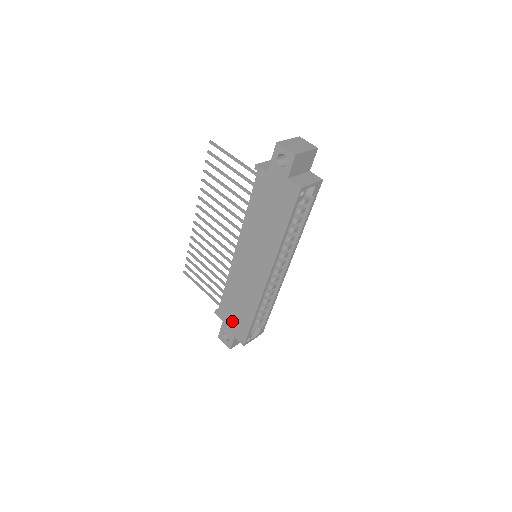
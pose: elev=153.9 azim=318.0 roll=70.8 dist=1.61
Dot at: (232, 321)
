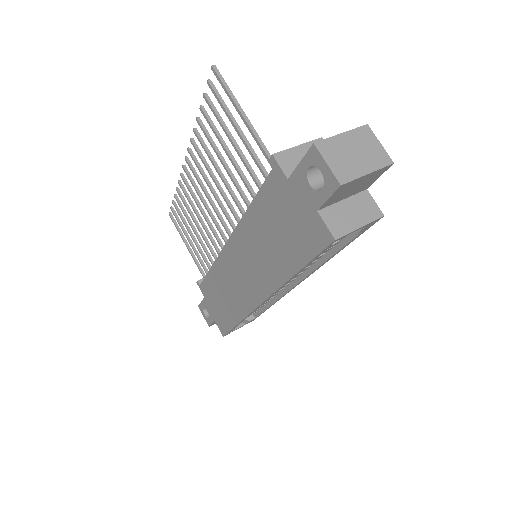
Dot at: (214, 306)
